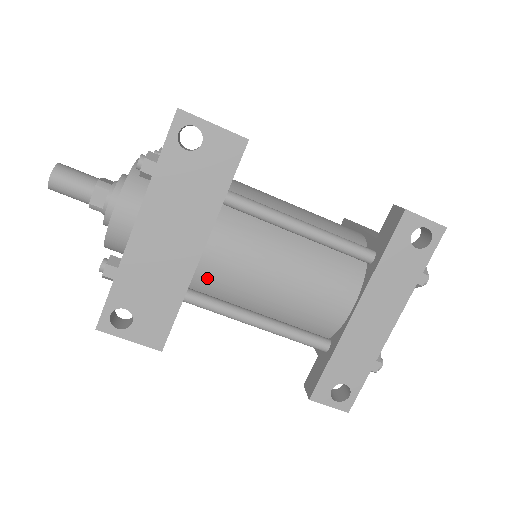
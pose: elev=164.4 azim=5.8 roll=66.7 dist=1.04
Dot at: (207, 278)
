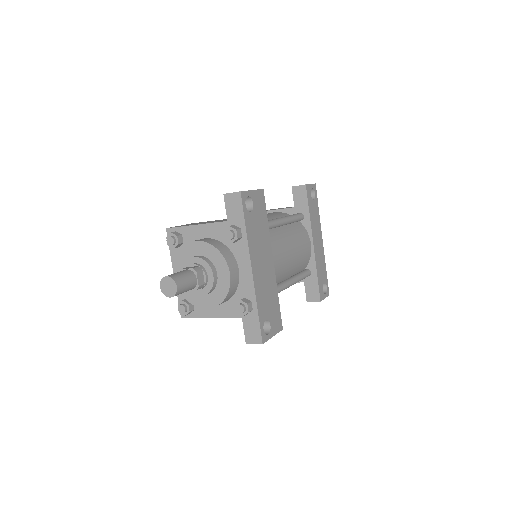
Dot at: occluded
